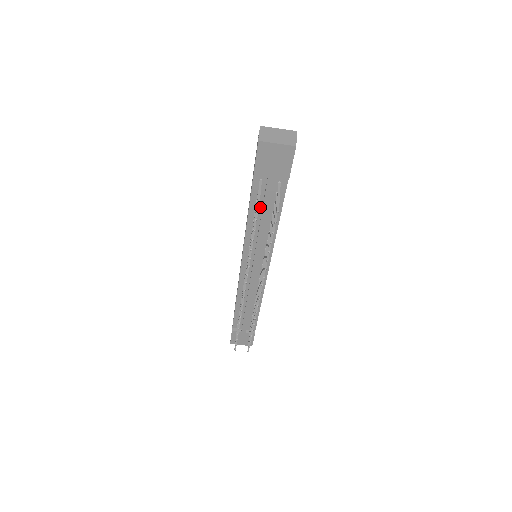
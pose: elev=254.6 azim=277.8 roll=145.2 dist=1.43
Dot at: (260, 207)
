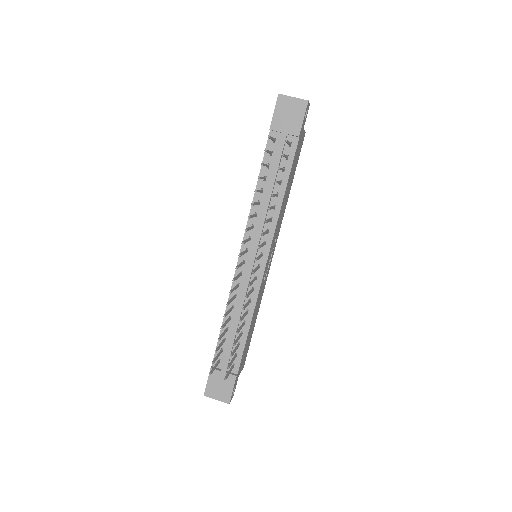
Dot at: (270, 172)
